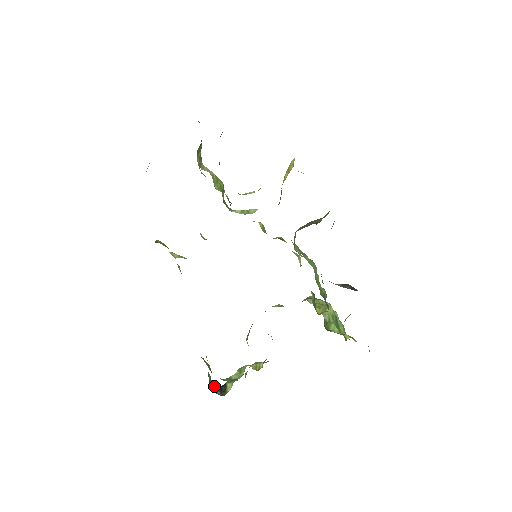
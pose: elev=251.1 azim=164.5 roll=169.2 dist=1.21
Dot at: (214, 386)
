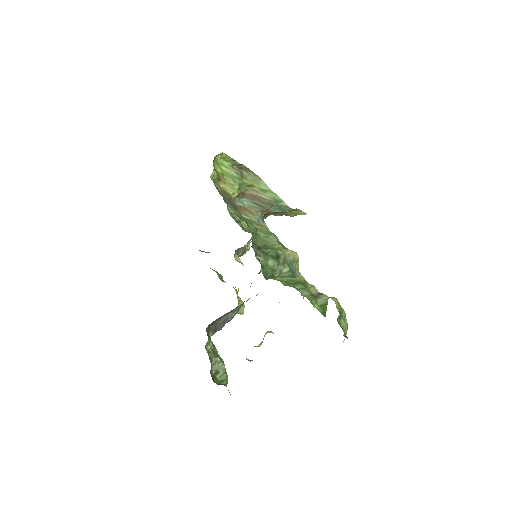
Dot at: (223, 384)
